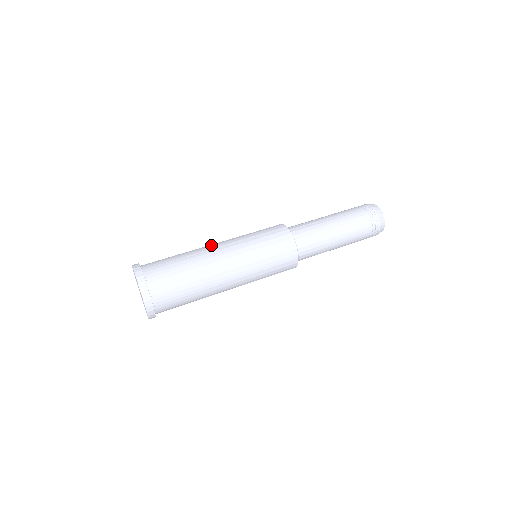
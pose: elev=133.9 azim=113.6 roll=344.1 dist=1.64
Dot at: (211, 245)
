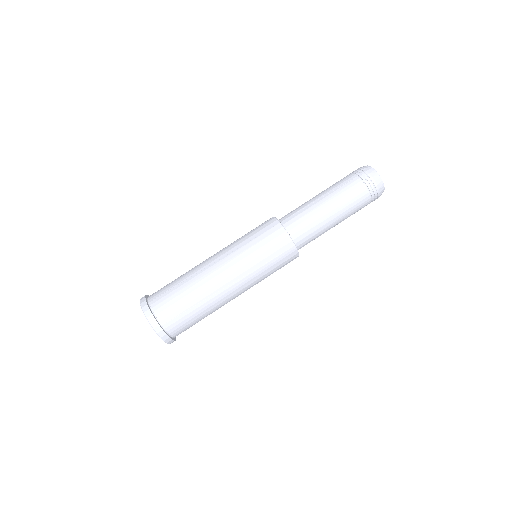
Dot at: (208, 260)
